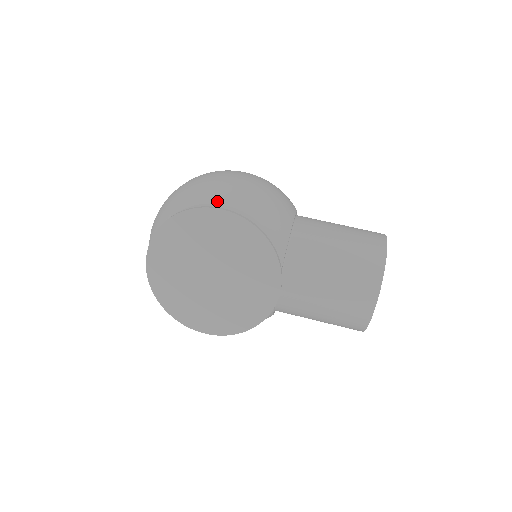
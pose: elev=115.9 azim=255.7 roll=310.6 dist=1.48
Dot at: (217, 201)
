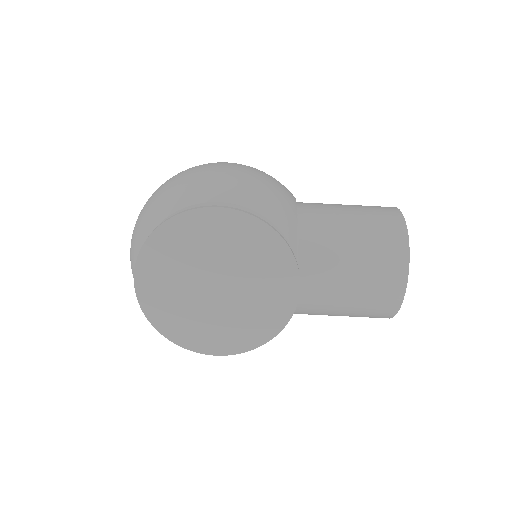
Dot at: (209, 199)
